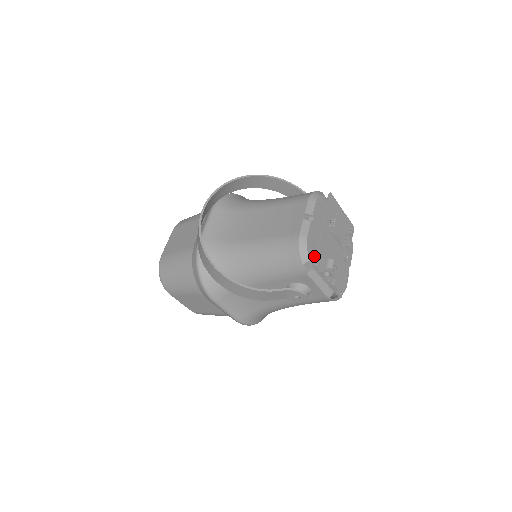
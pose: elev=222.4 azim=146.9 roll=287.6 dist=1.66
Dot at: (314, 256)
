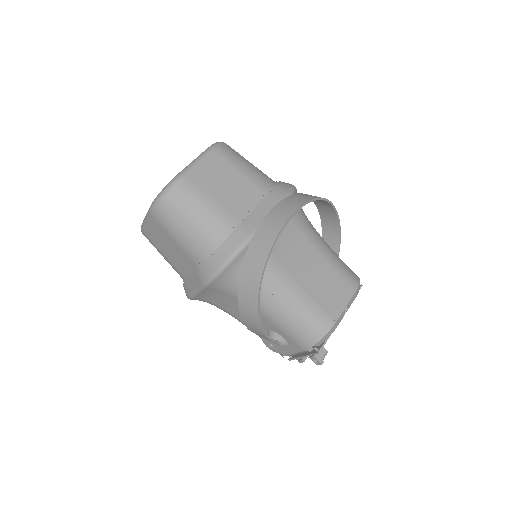
Dot at: occluded
